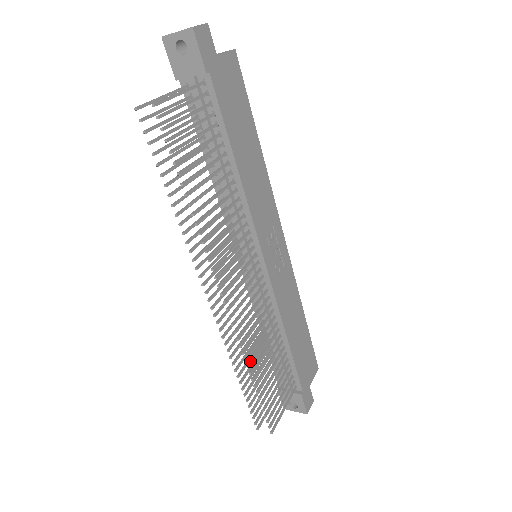
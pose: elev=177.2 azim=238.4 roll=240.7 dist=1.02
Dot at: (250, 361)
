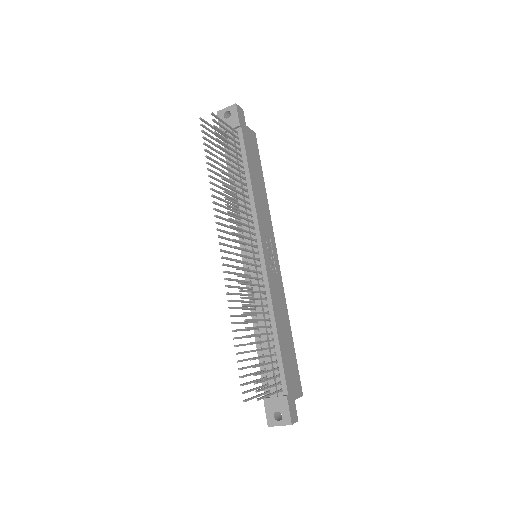
Dot at: (246, 312)
